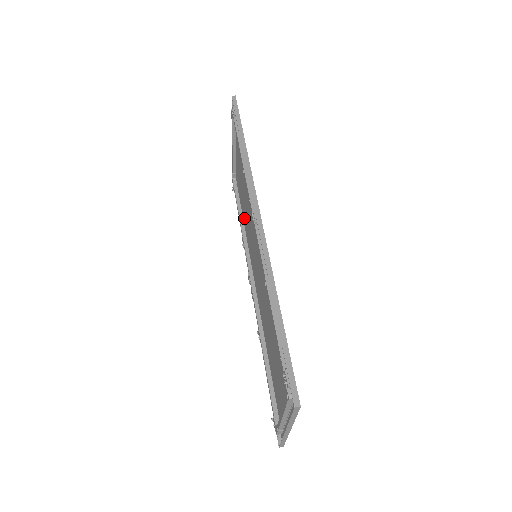
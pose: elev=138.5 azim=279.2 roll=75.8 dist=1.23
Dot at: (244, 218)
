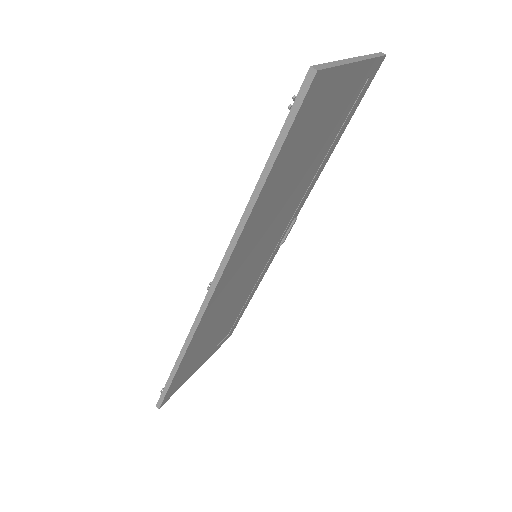
Dot at: (315, 166)
